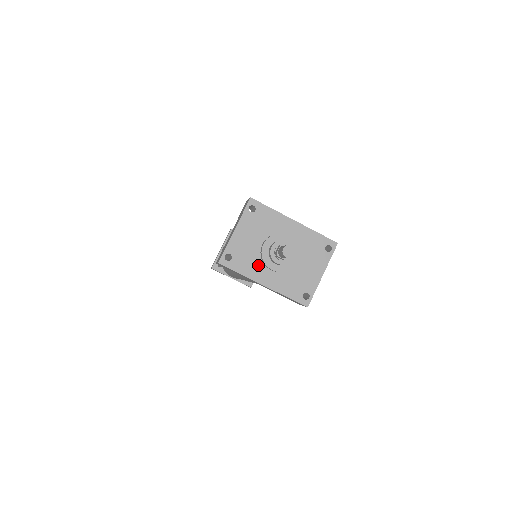
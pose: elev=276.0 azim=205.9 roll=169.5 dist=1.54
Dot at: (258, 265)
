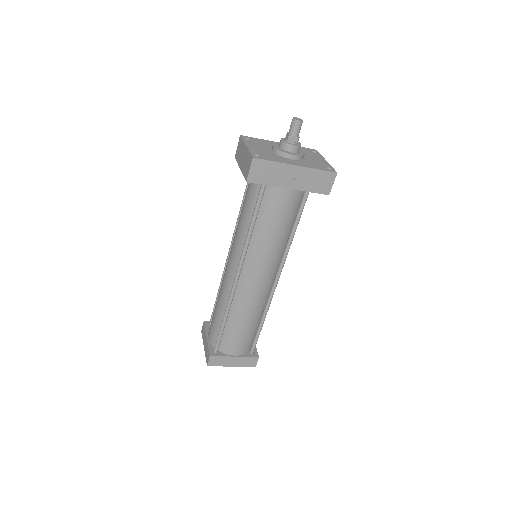
Dot at: (281, 158)
